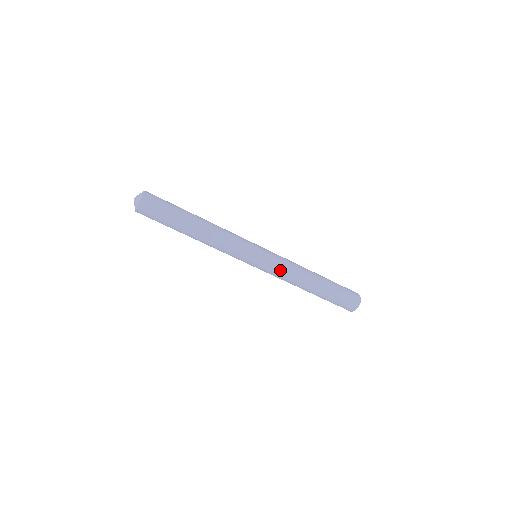
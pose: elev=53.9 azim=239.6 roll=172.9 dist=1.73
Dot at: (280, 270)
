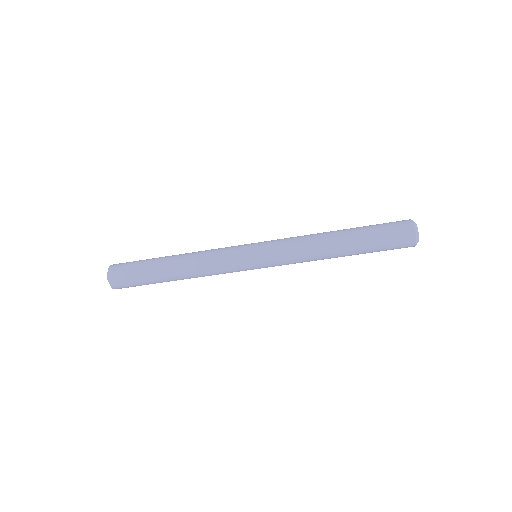
Dot at: (288, 259)
